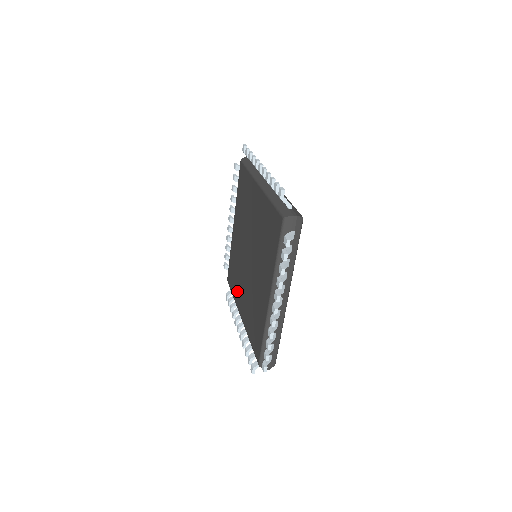
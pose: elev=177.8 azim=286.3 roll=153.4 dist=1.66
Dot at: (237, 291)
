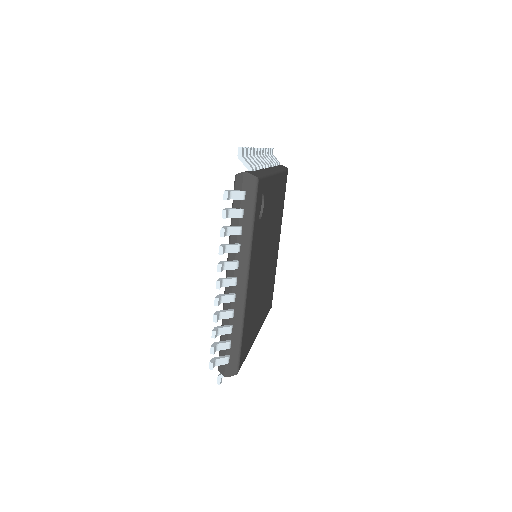
Dot at: occluded
